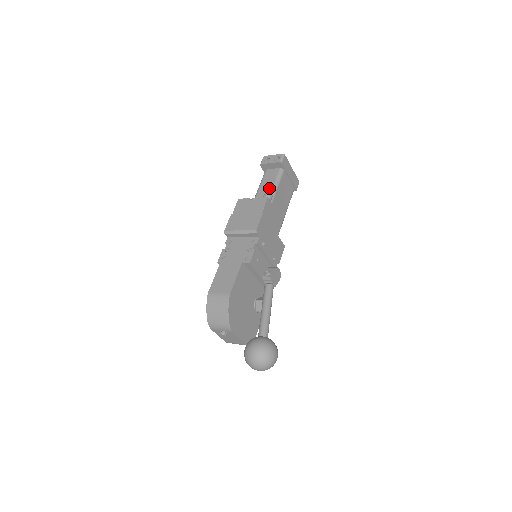
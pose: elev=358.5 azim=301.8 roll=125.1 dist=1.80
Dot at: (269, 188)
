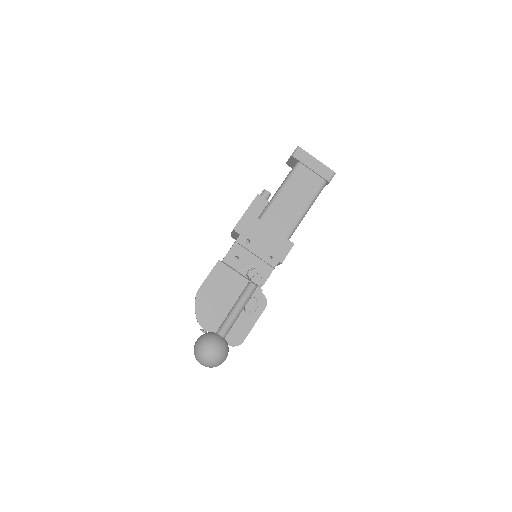
Dot at: occluded
